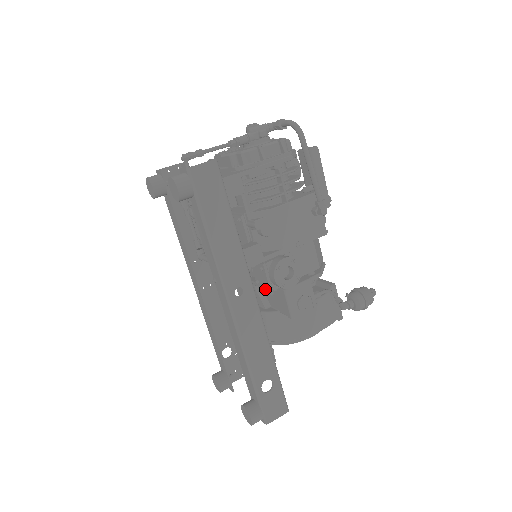
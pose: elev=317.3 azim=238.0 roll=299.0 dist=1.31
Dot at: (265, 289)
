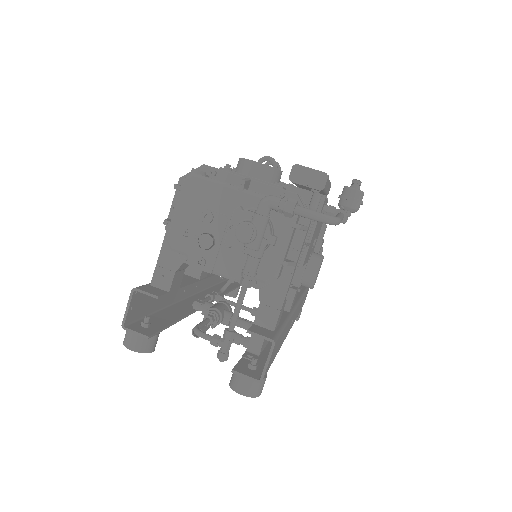
Dot at: occluded
